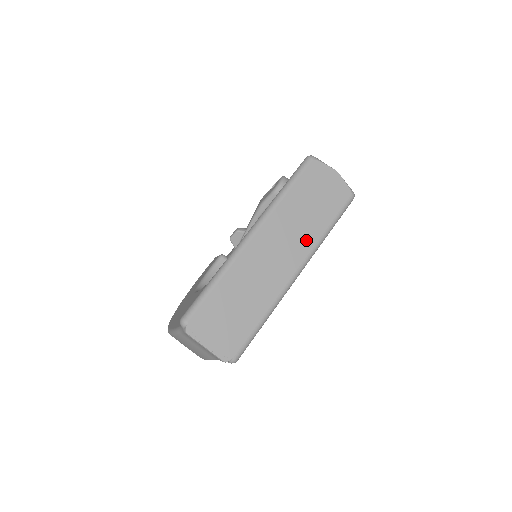
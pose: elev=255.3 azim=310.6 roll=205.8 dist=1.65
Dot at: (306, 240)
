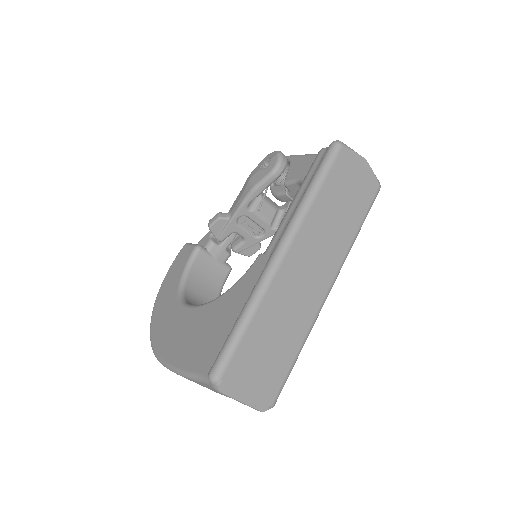
Dot at: (337, 250)
